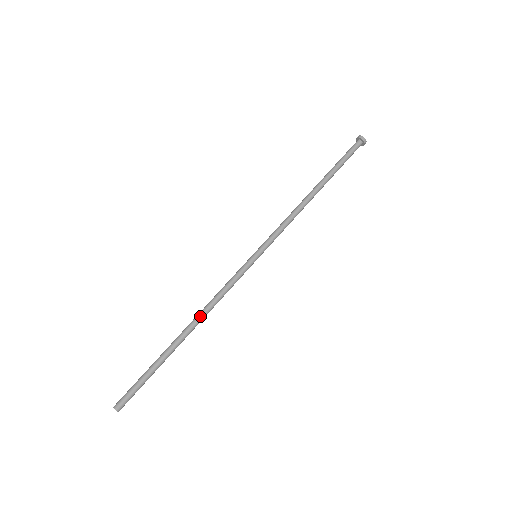
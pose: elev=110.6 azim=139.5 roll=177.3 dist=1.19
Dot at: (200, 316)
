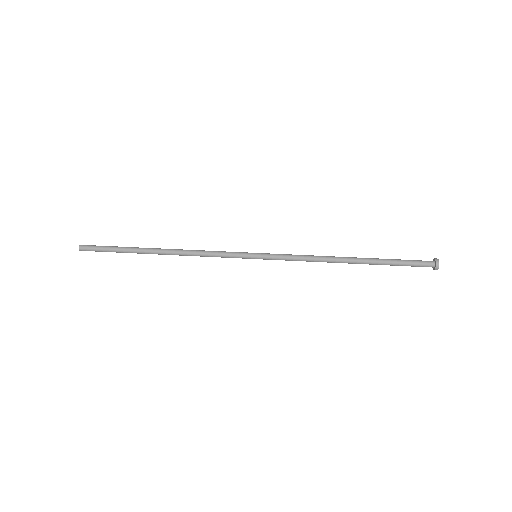
Dot at: (179, 249)
